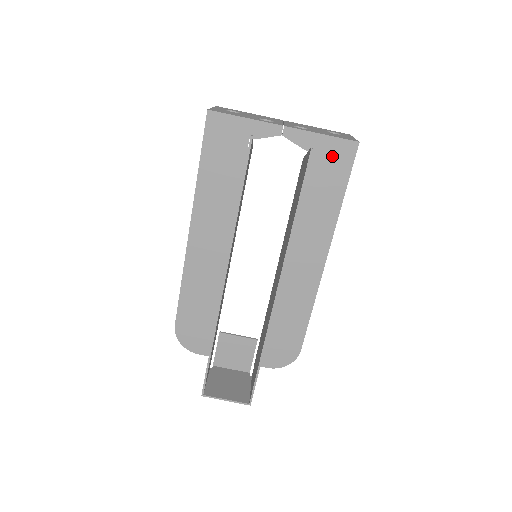
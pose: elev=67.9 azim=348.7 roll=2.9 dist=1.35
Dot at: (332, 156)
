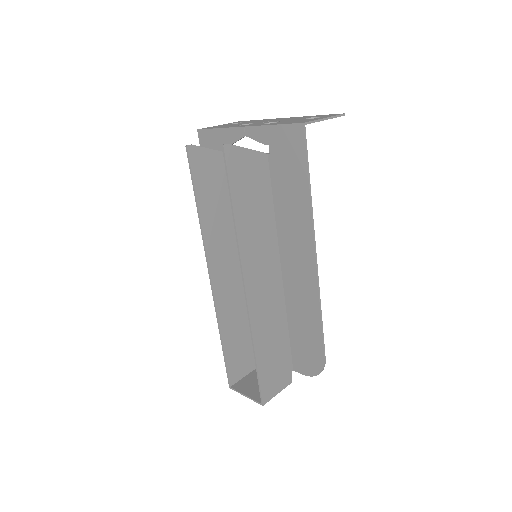
Dot at: (286, 145)
